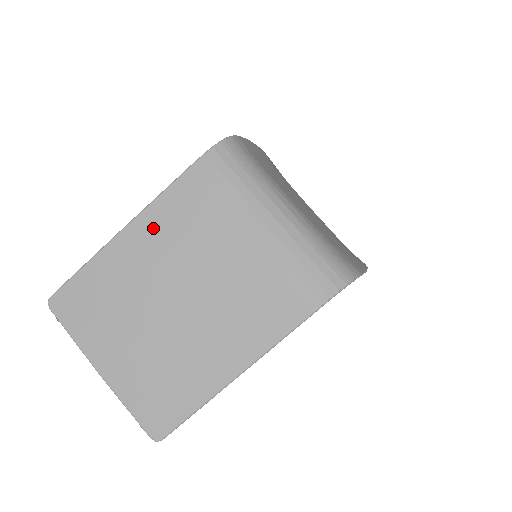
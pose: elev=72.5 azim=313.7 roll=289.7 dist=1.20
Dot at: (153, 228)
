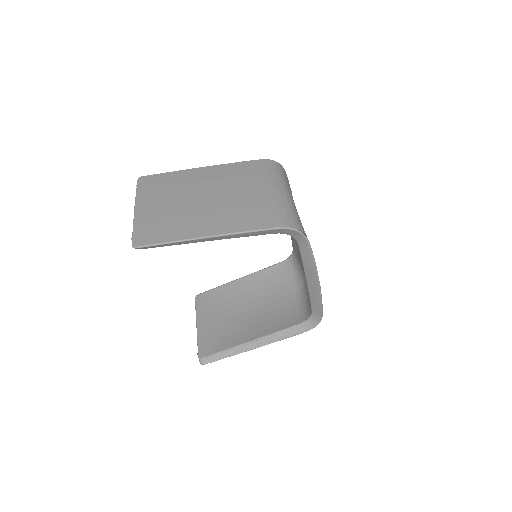
Dot at: (216, 171)
